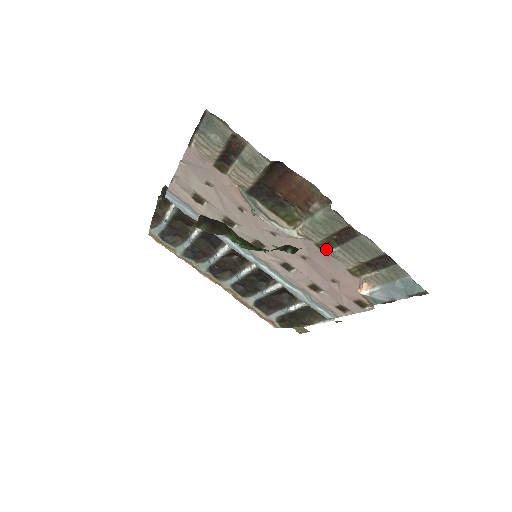
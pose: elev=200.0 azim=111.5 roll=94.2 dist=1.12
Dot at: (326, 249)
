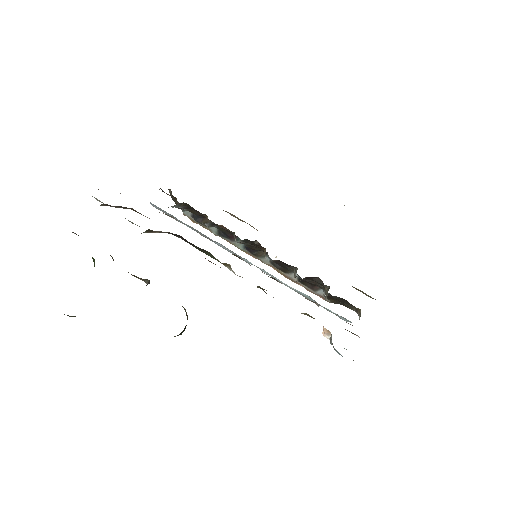
Dot at: occluded
